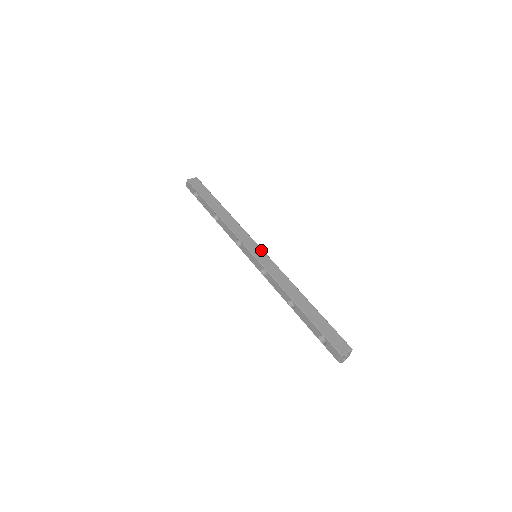
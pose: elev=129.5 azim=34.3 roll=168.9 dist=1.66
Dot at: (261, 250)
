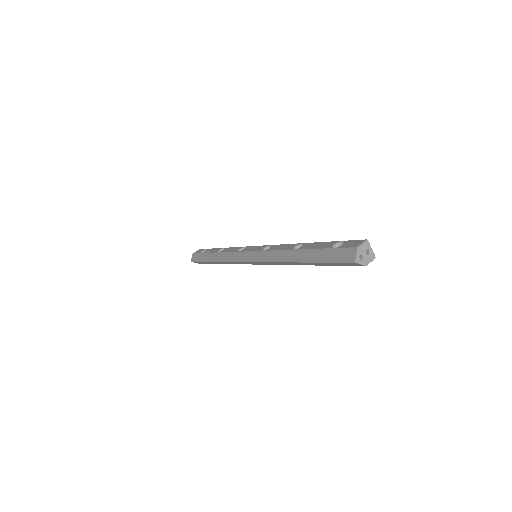
Dot at: occluded
